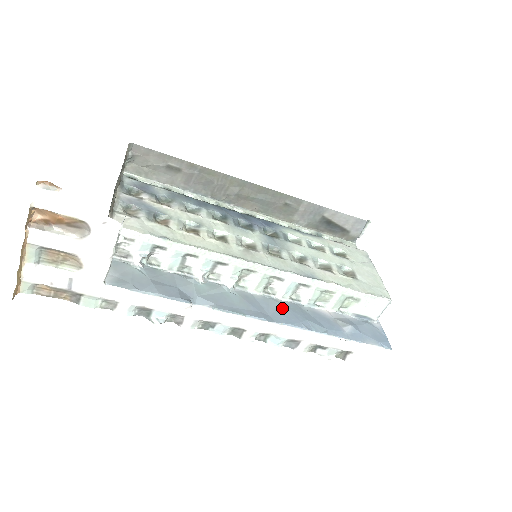
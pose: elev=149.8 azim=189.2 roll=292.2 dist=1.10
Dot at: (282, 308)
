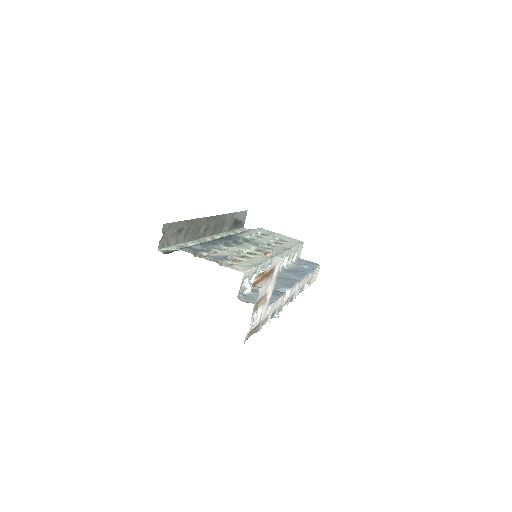
Dot at: (289, 274)
